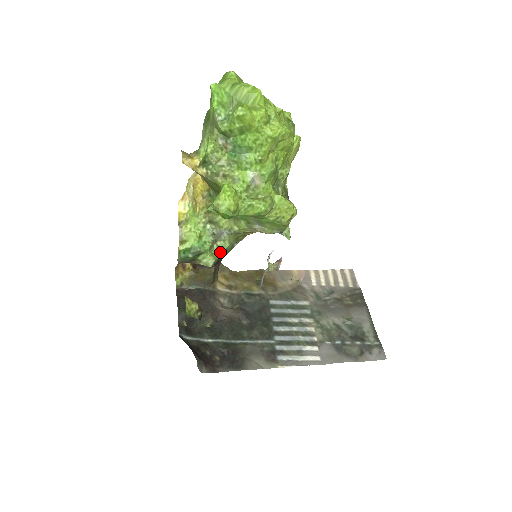
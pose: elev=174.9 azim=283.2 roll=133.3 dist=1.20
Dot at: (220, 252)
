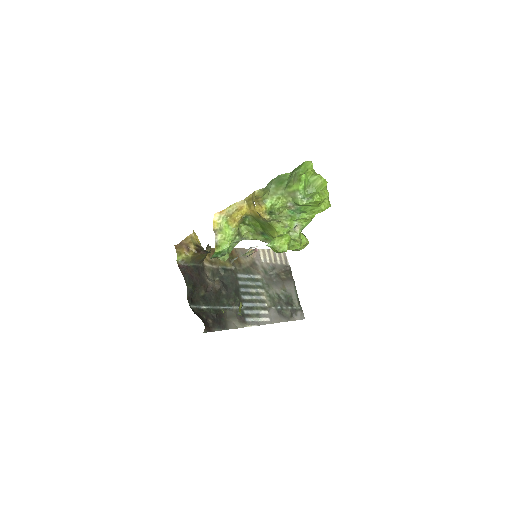
Dot at: (231, 250)
